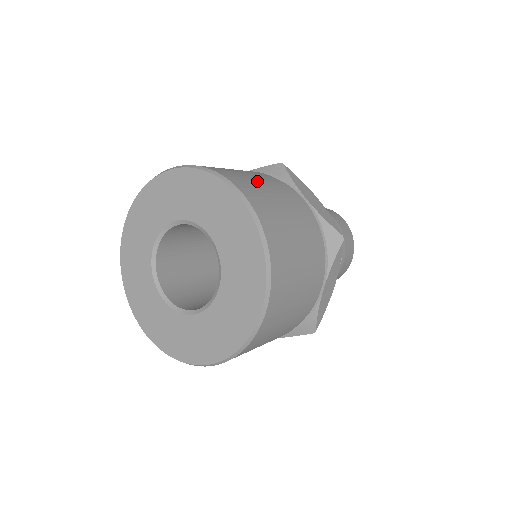
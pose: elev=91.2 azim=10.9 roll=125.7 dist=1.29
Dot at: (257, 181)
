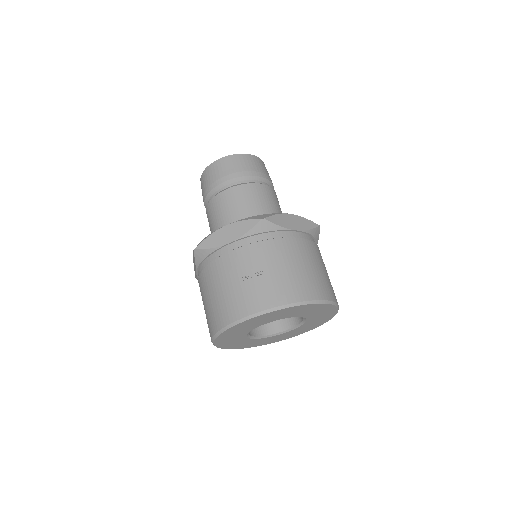
Dot at: occluded
